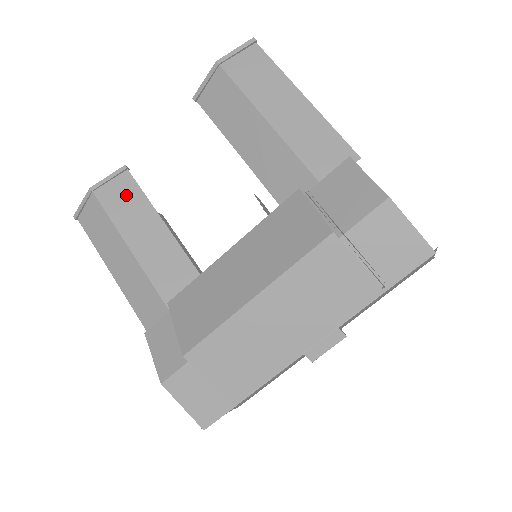
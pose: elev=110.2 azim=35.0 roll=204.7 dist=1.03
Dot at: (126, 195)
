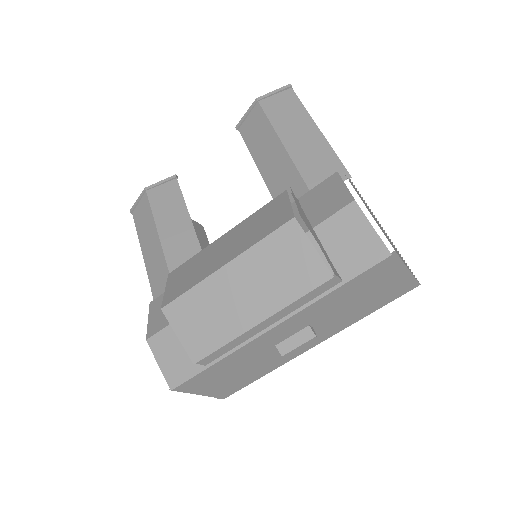
Dot at: (169, 196)
